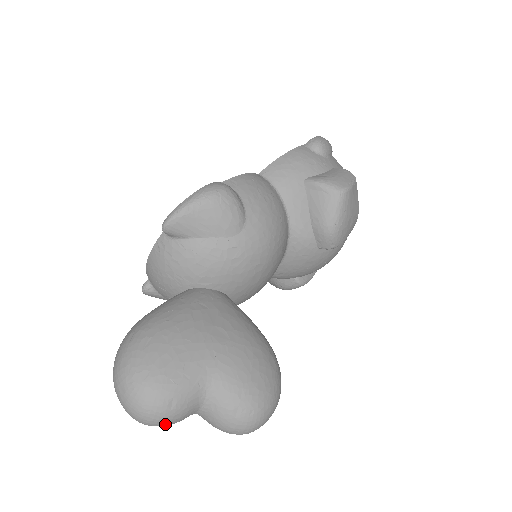
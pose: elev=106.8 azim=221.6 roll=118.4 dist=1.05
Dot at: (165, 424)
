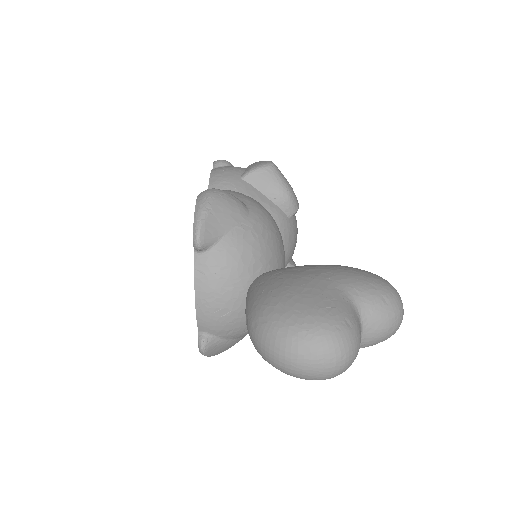
Dot at: (356, 351)
